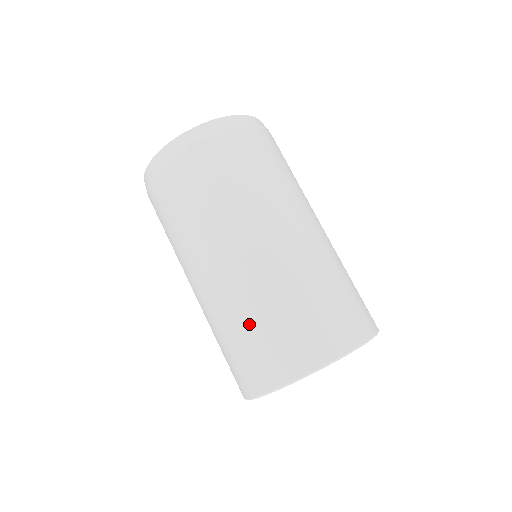
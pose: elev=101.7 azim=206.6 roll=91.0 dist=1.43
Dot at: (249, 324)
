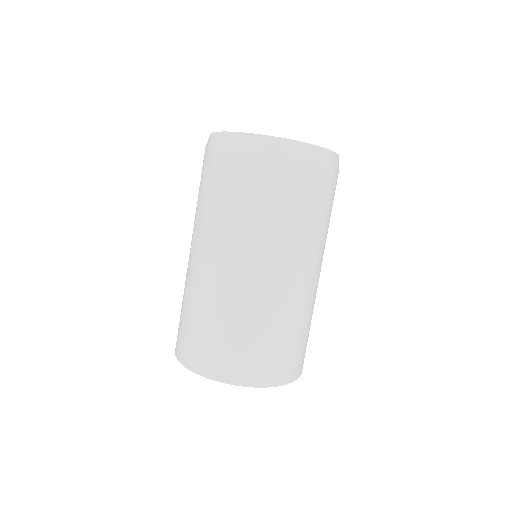
Dot at: (232, 325)
